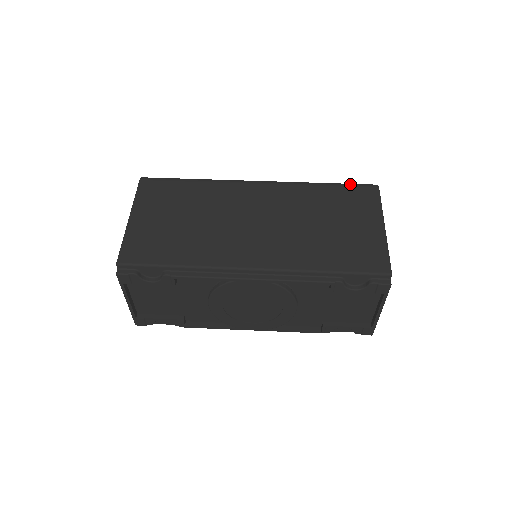
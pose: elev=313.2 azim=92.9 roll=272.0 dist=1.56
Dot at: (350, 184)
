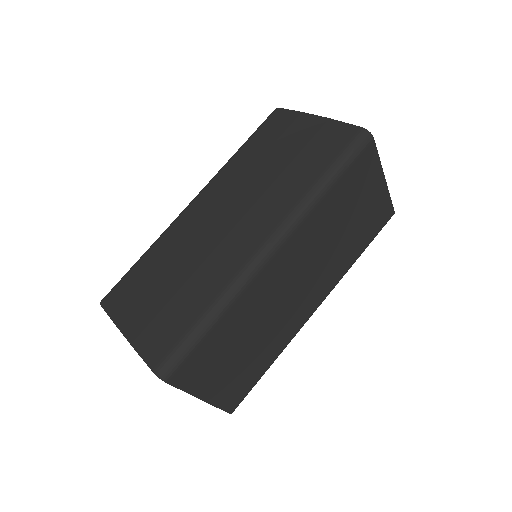
Dot at: (351, 161)
